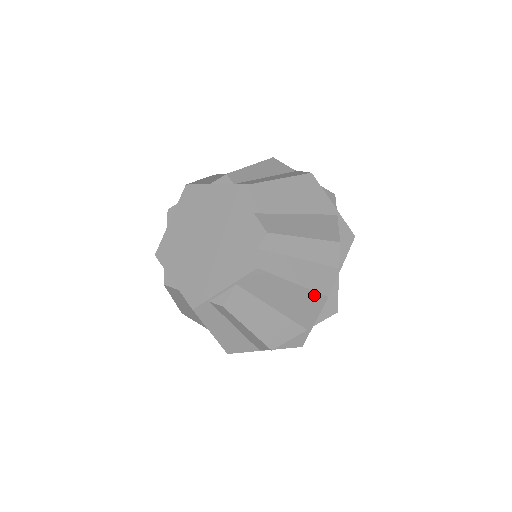
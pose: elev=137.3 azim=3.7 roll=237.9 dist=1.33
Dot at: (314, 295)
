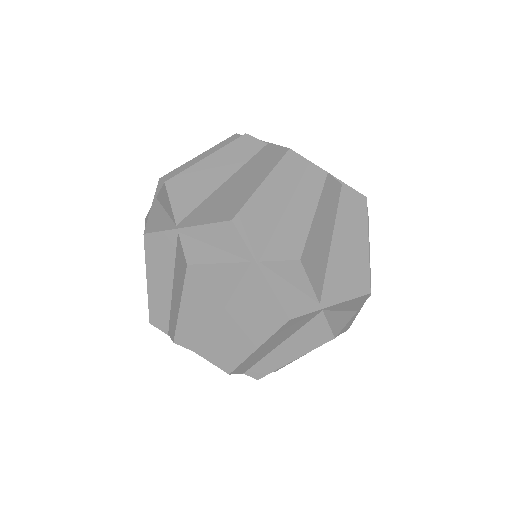
Dot at: (365, 275)
